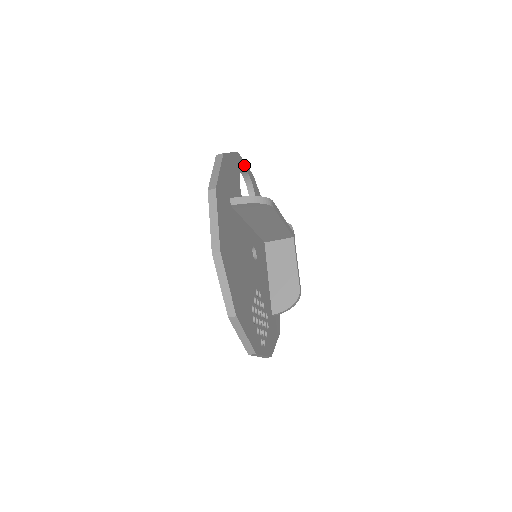
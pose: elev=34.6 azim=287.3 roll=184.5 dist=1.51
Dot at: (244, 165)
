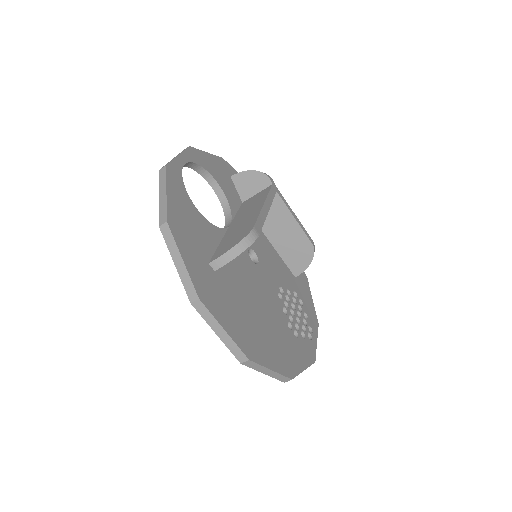
Dot at: (179, 163)
